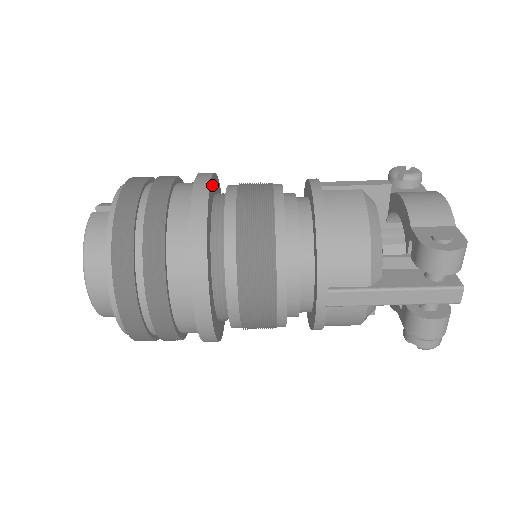
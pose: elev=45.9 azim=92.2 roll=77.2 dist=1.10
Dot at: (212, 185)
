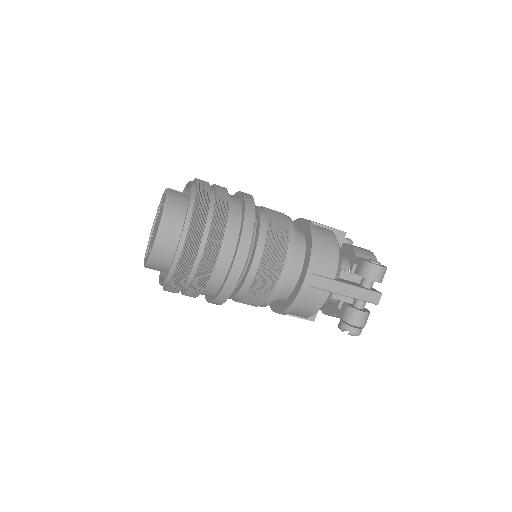
Dot at: occluded
